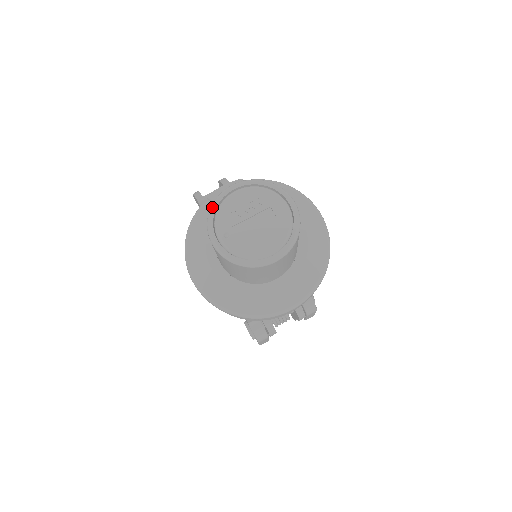
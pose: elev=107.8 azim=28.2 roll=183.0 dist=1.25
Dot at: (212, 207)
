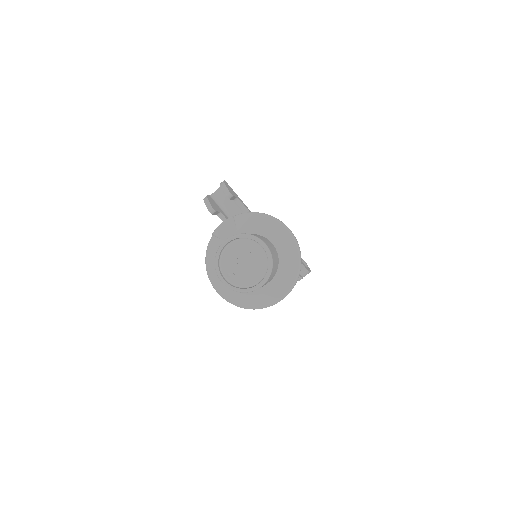
Dot at: (216, 258)
